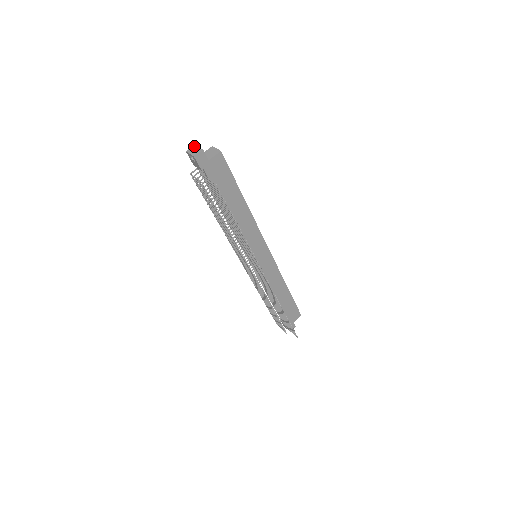
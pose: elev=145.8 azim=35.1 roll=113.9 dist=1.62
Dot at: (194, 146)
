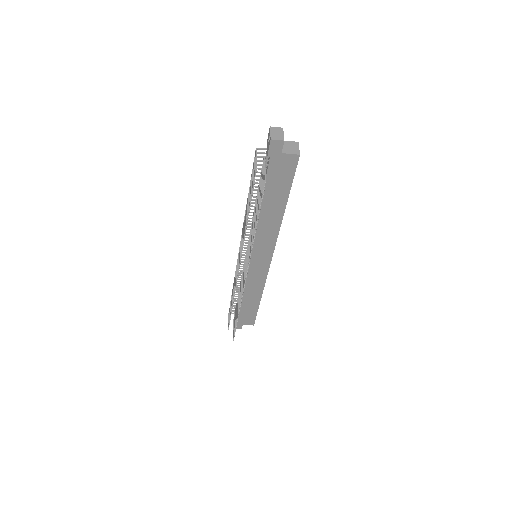
Dot at: (281, 129)
